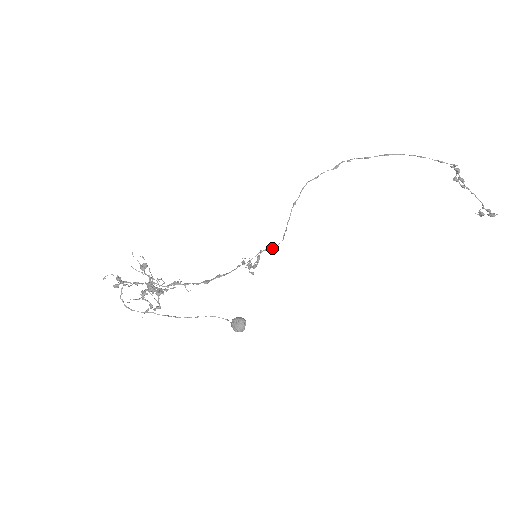
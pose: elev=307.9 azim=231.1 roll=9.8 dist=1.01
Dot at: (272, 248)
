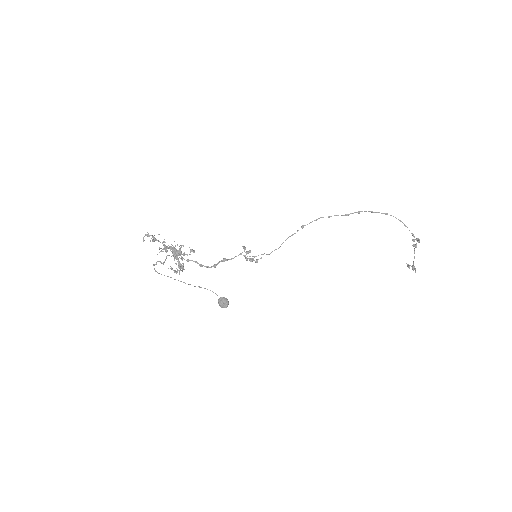
Dot at: (269, 254)
